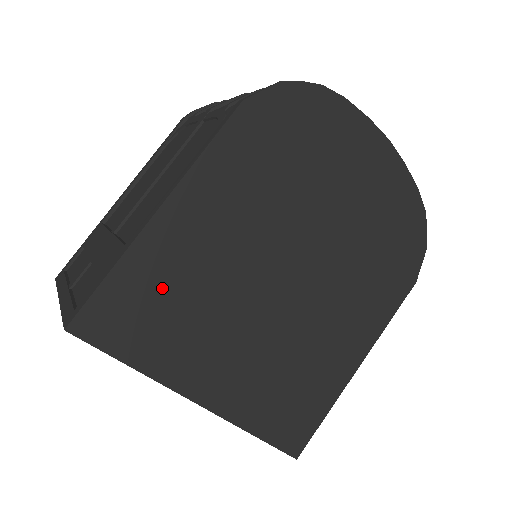
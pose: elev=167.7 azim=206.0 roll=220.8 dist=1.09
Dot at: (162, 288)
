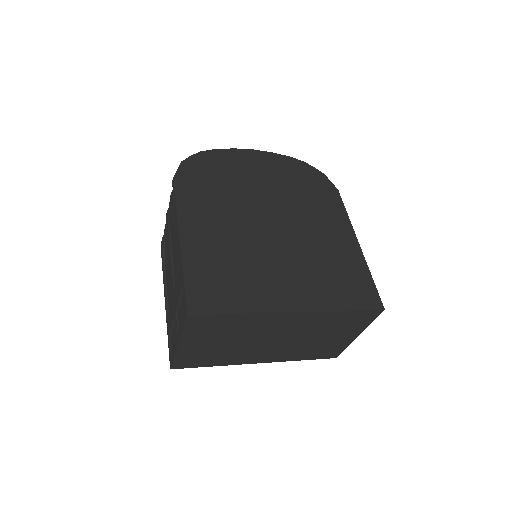
Dot at: (215, 269)
